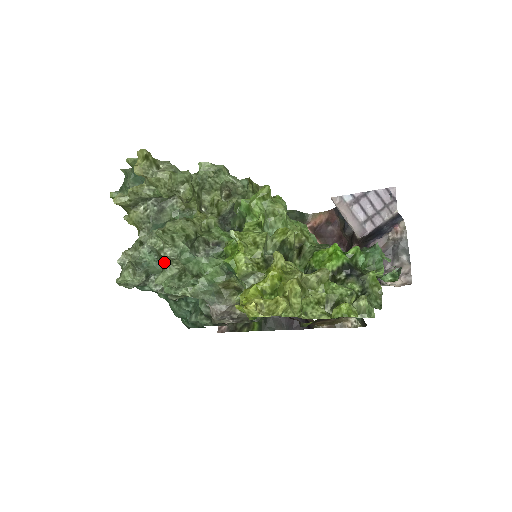
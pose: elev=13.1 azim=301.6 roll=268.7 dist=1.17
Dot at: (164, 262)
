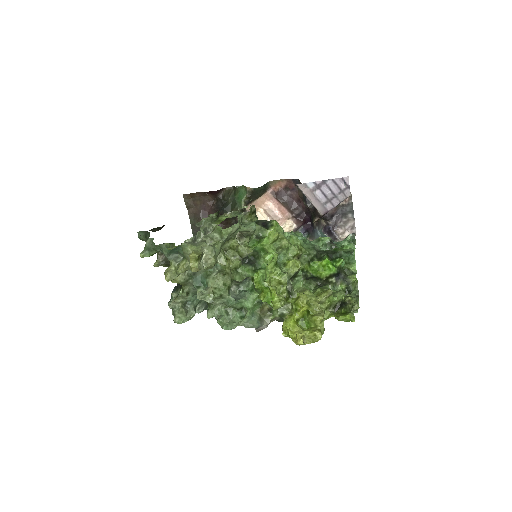
Dot at: occluded
